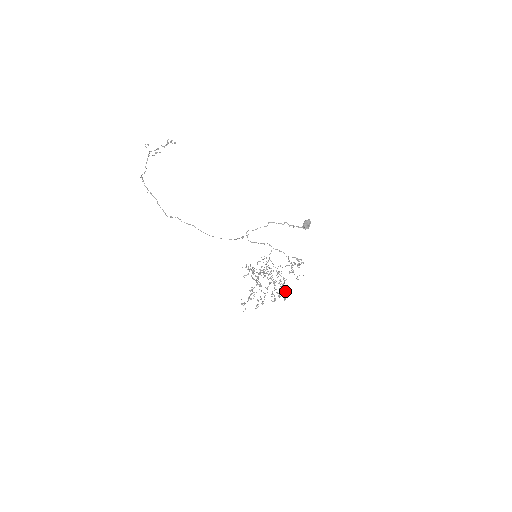
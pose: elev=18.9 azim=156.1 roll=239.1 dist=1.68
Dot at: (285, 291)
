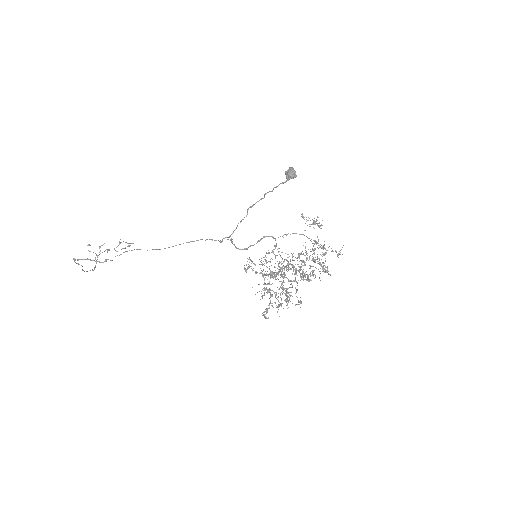
Dot at: (319, 263)
